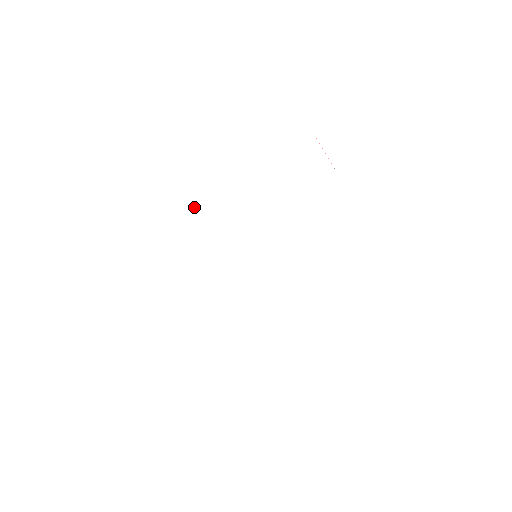
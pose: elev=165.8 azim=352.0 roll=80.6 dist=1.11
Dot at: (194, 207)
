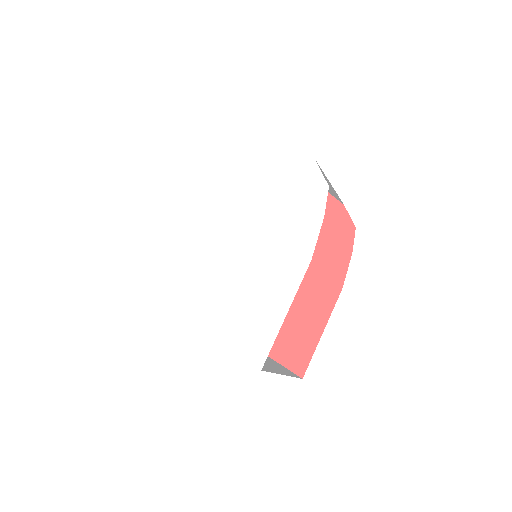
Dot at: (241, 185)
